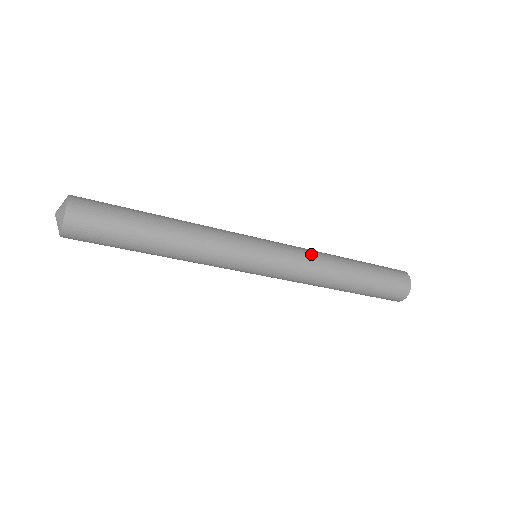
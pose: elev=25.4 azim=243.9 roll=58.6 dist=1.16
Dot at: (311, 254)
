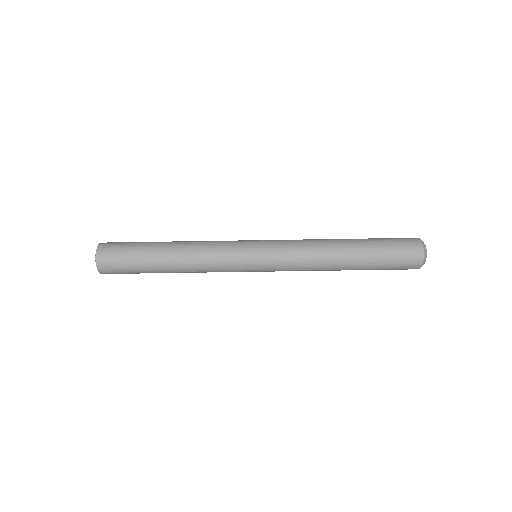
Dot at: (304, 245)
